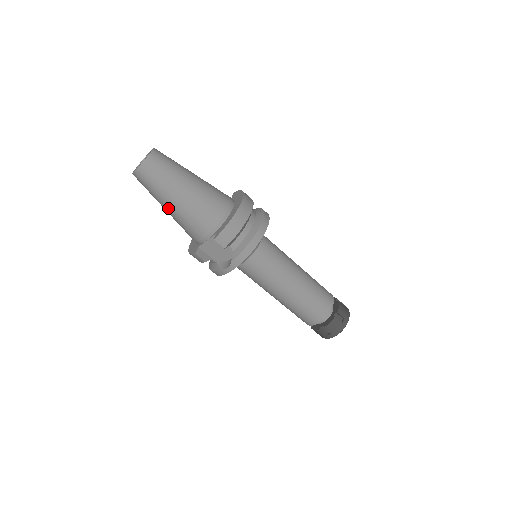
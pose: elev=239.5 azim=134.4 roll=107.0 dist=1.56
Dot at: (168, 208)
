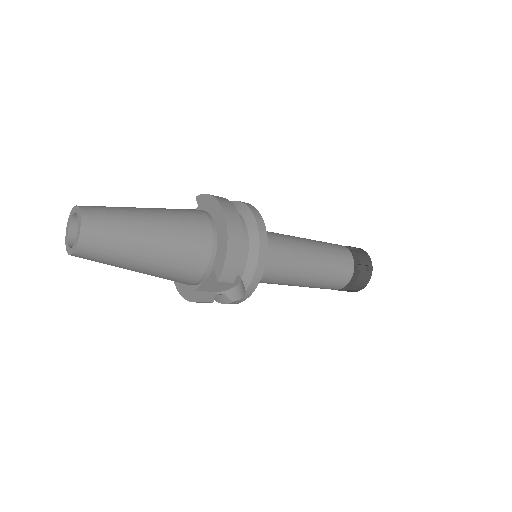
Dot at: (139, 270)
